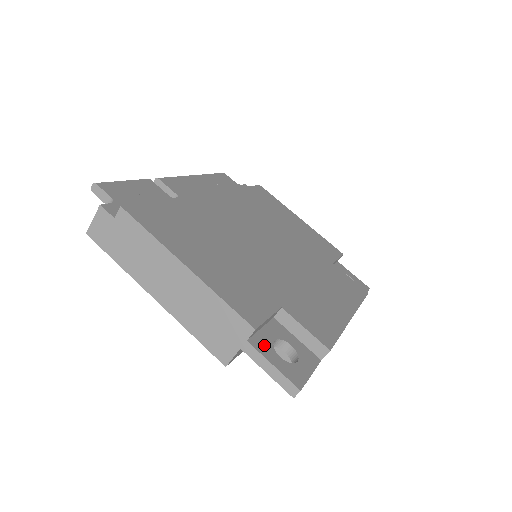
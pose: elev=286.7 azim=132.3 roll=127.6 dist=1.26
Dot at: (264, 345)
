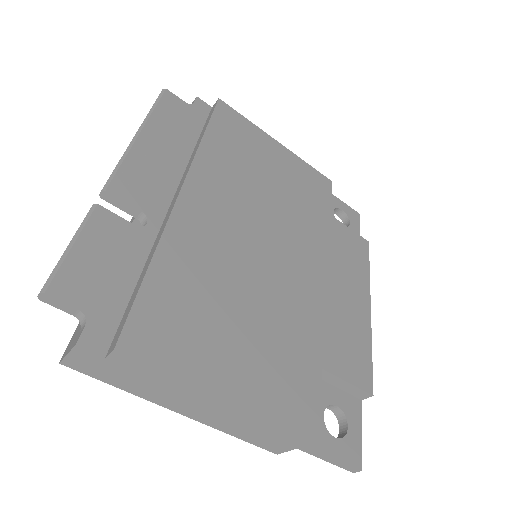
Dot at: (319, 435)
